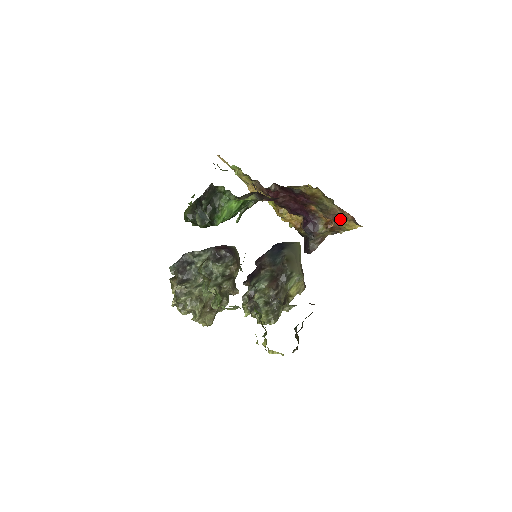
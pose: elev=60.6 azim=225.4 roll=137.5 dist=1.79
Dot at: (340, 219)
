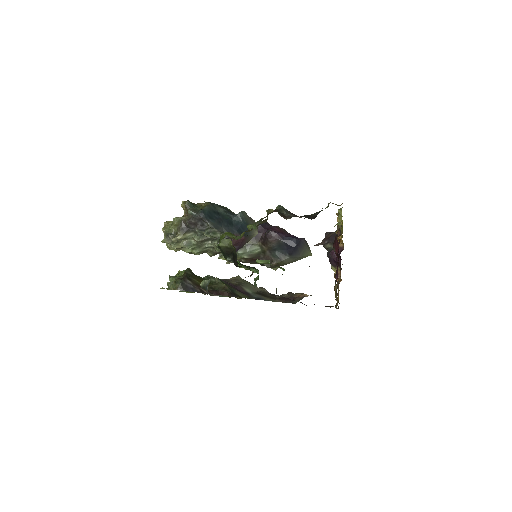
Dot at: occluded
